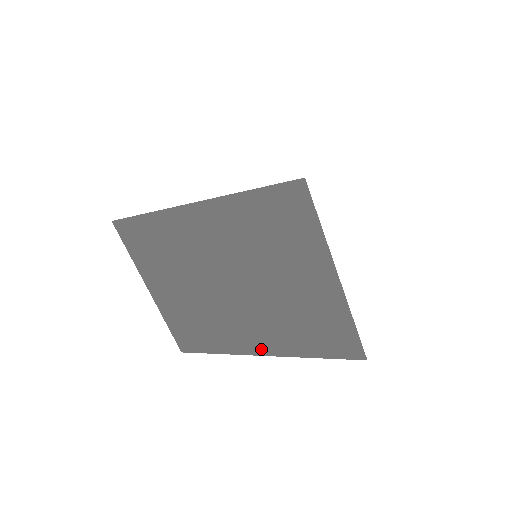
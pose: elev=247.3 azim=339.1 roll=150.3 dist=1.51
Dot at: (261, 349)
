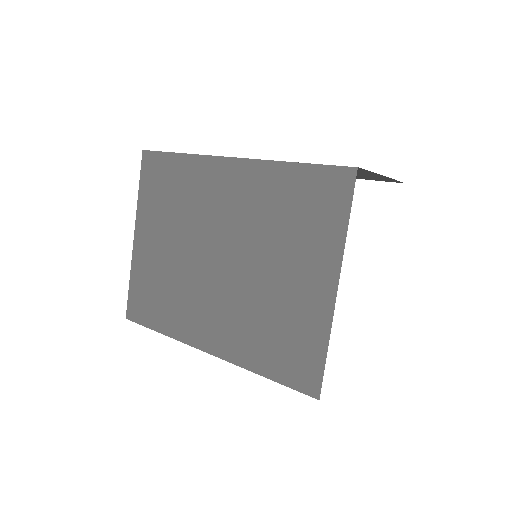
Dot at: (211, 345)
